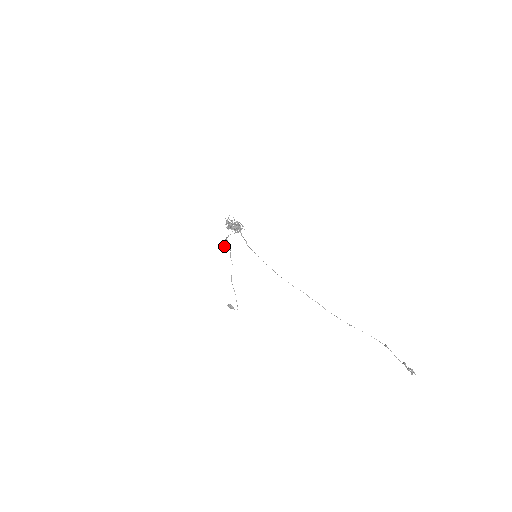
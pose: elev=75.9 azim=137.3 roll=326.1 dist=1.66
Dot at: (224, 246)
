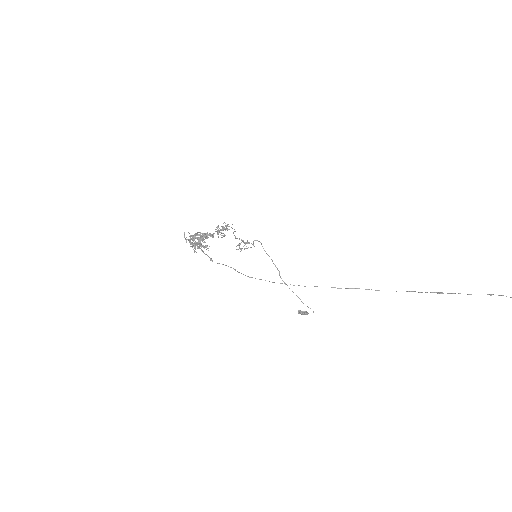
Dot at: occluded
